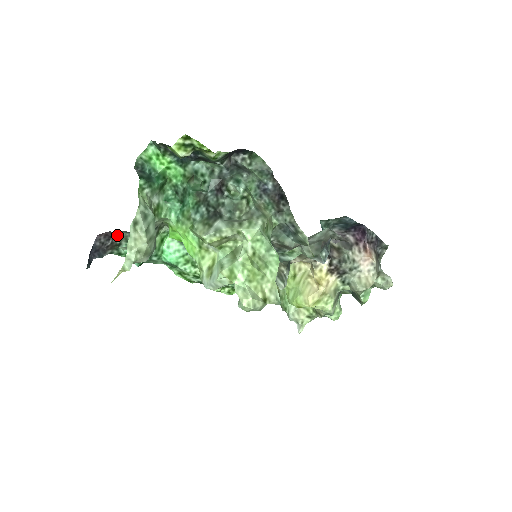
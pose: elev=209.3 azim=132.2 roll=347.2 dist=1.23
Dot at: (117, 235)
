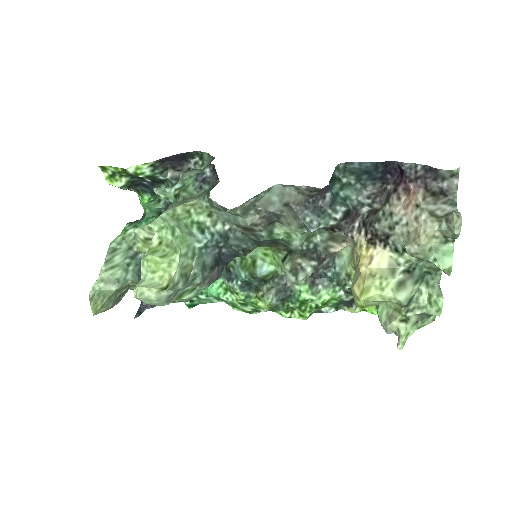
Dot at: occluded
